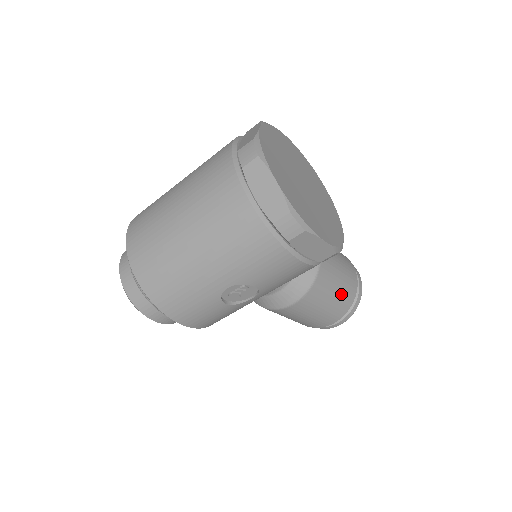
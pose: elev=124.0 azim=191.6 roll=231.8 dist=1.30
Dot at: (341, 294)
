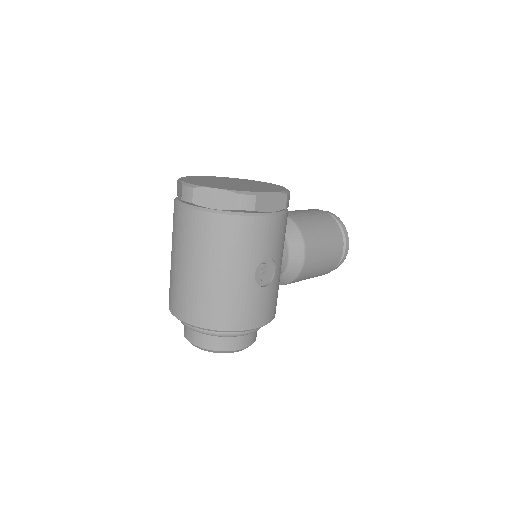
Dot at: (326, 227)
